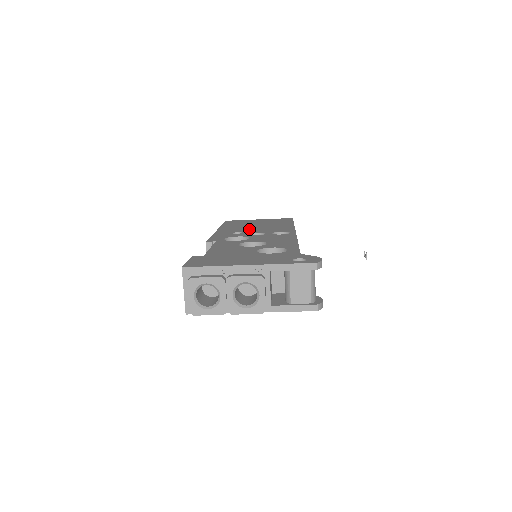
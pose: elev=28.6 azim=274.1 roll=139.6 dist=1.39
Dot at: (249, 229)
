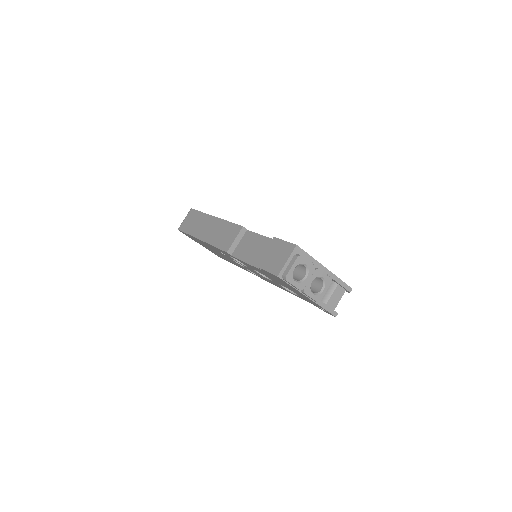
Dot at: occluded
